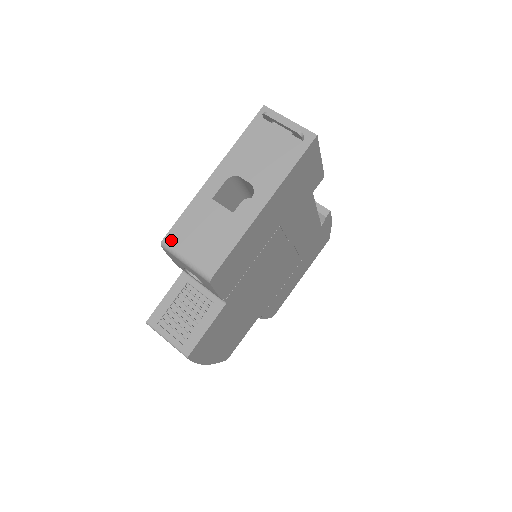
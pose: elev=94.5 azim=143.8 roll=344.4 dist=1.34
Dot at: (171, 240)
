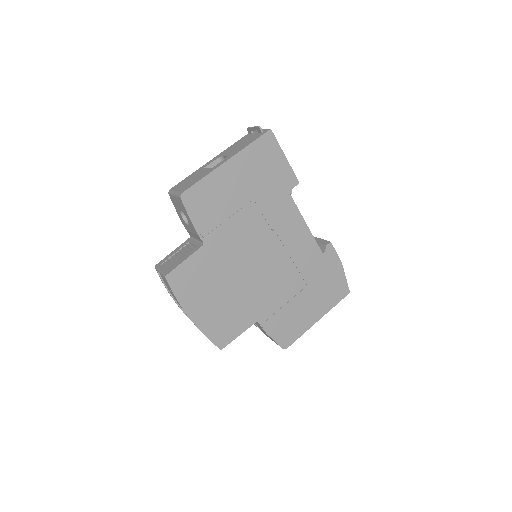
Dot at: (174, 188)
